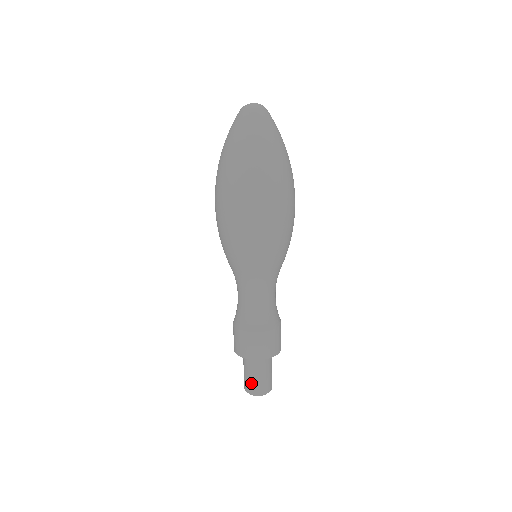
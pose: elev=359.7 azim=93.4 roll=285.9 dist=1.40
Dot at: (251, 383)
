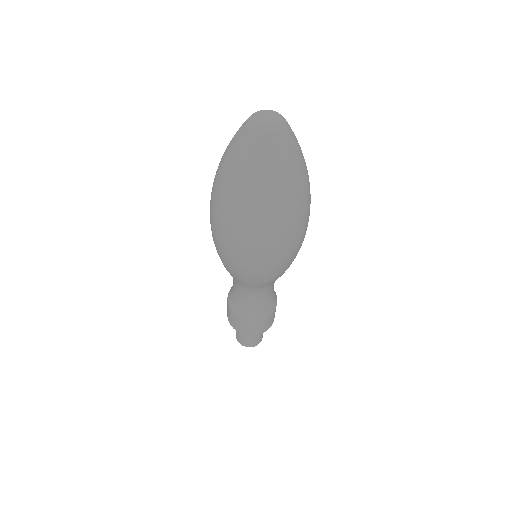
Dot at: (244, 341)
